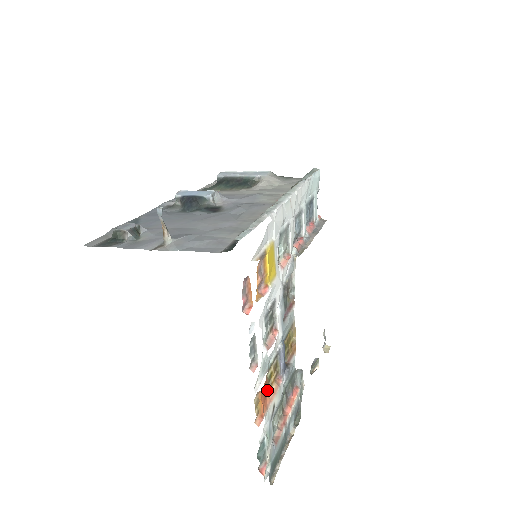
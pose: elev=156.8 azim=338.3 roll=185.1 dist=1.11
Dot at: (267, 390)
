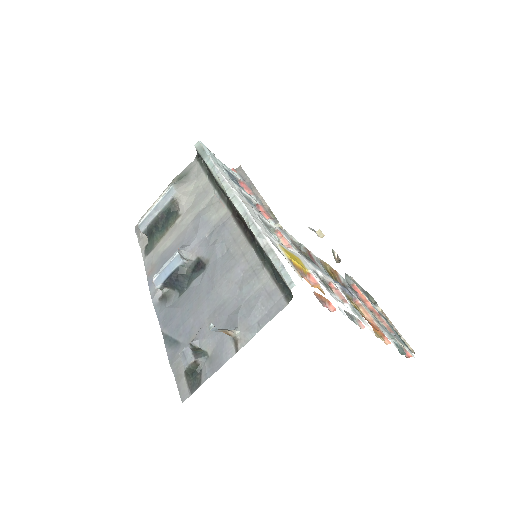
Dot at: occluded
